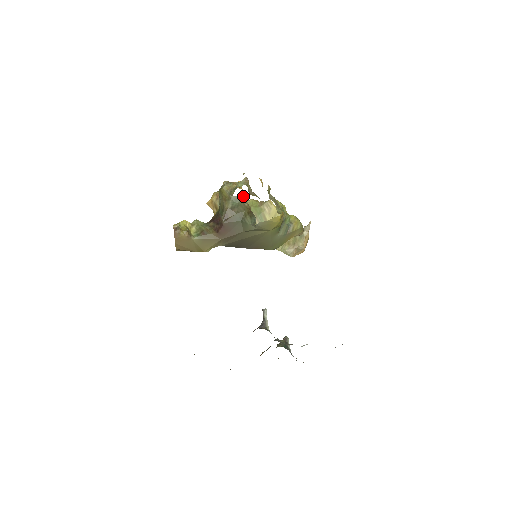
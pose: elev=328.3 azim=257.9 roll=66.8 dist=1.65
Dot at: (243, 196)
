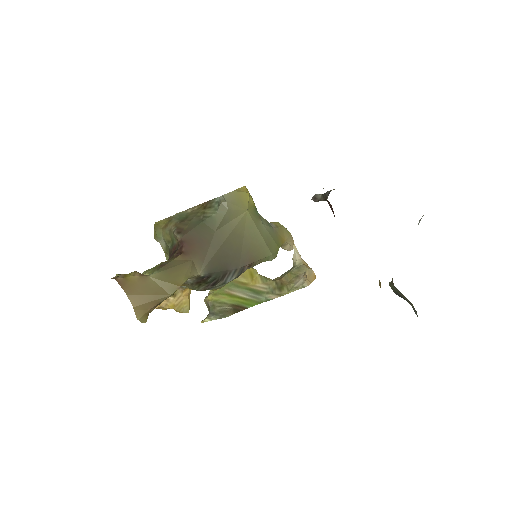
Dot at: (186, 210)
